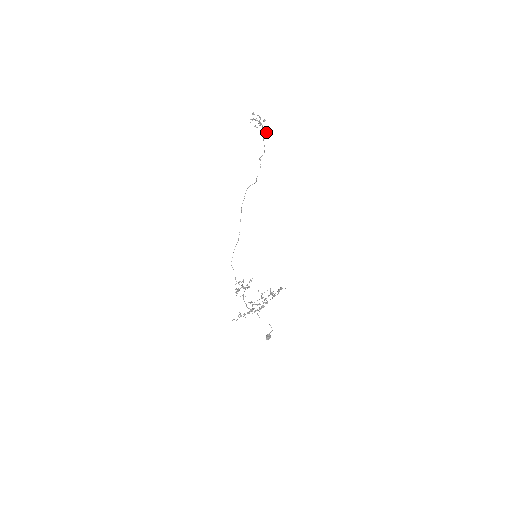
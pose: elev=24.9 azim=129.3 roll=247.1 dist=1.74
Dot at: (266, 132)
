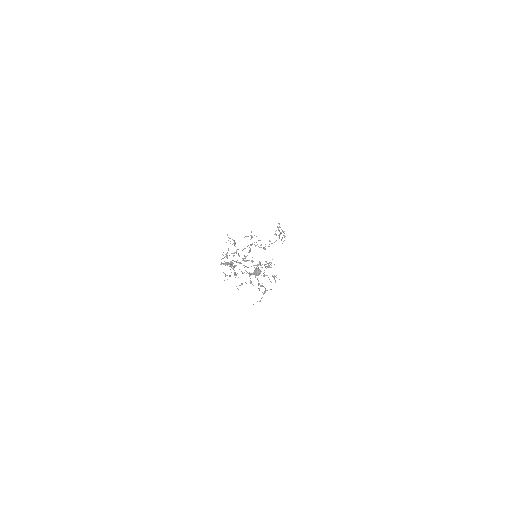
Dot at: occluded
